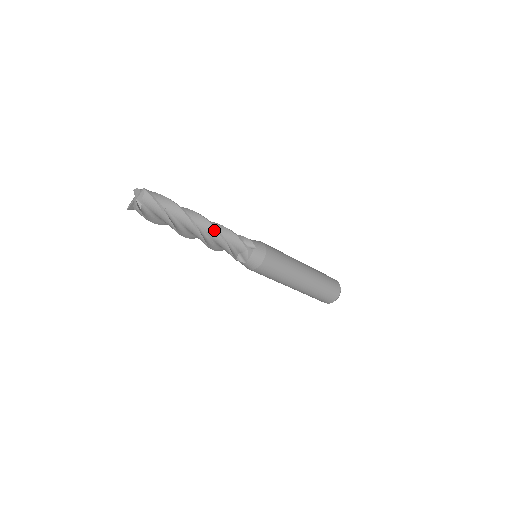
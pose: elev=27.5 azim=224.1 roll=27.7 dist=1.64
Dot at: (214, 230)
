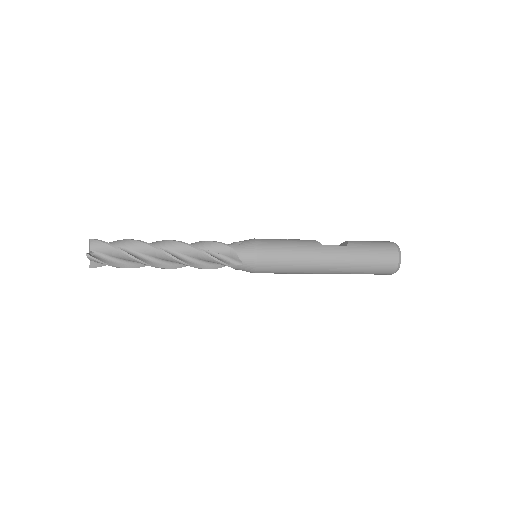
Dot at: (180, 263)
